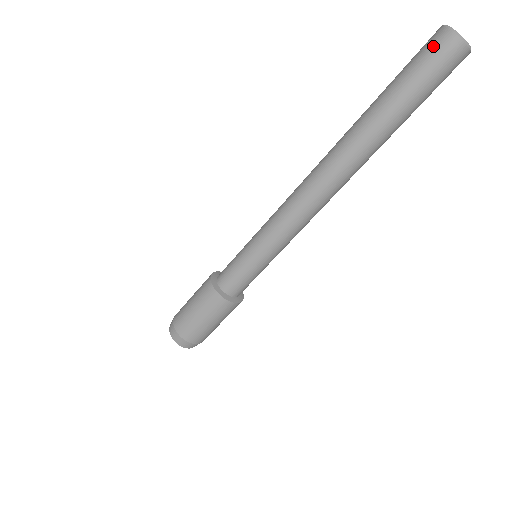
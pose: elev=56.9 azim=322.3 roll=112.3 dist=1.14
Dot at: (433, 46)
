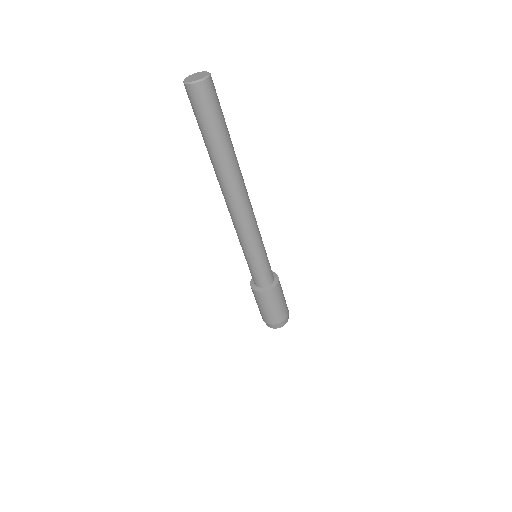
Dot at: (191, 98)
